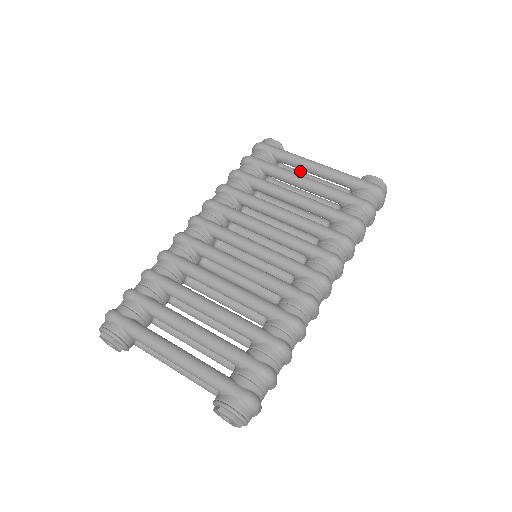
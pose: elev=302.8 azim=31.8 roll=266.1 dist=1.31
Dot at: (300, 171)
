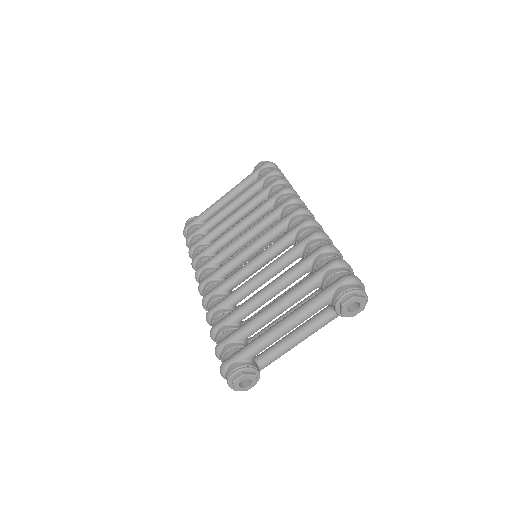
Dot at: occluded
